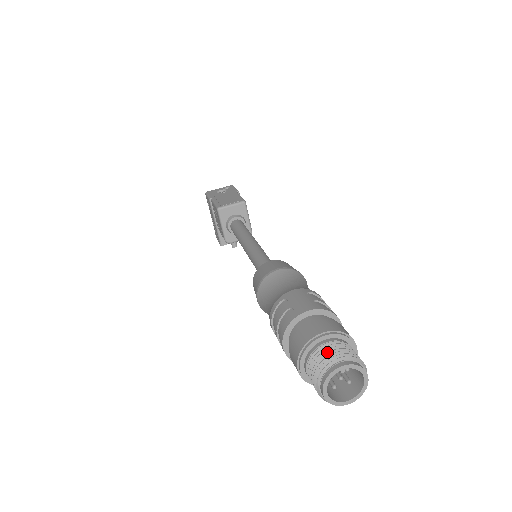
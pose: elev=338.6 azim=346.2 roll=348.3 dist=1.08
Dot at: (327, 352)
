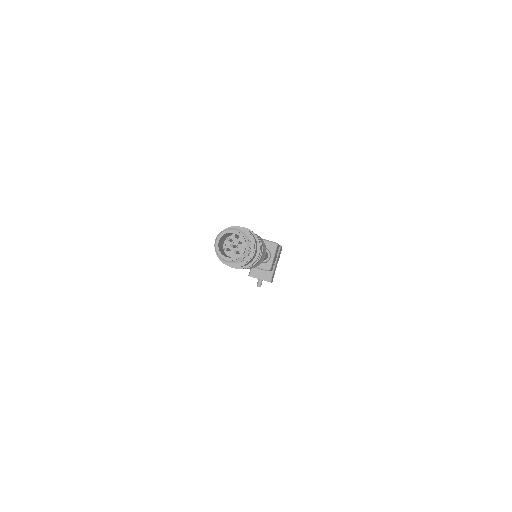
Dot at: occluded
